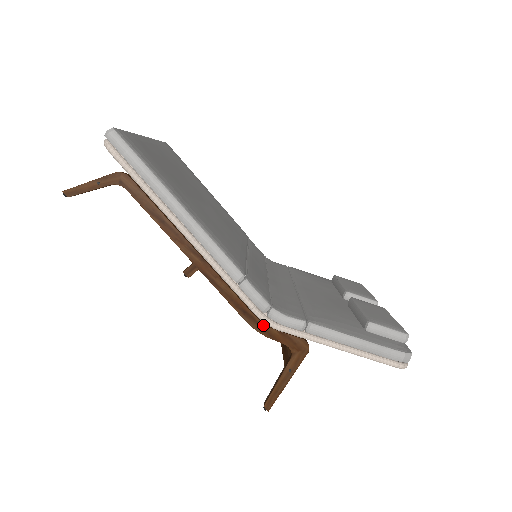
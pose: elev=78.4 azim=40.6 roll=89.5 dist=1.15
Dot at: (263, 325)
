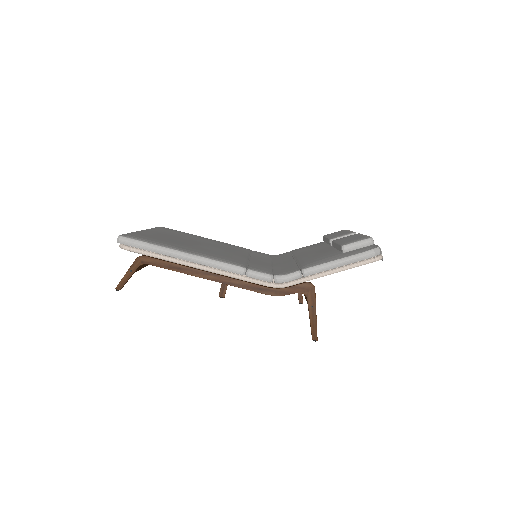
Dot at: (277, 290)
